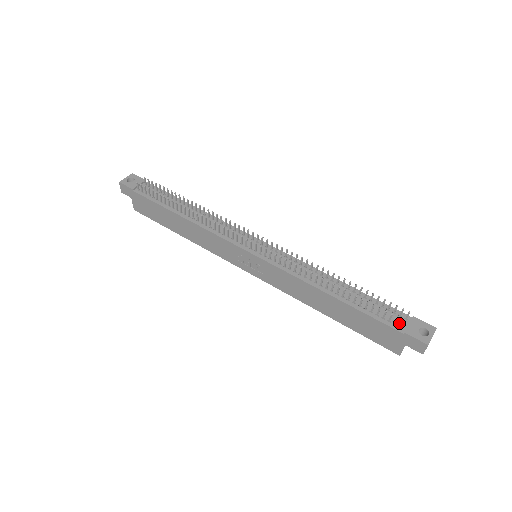
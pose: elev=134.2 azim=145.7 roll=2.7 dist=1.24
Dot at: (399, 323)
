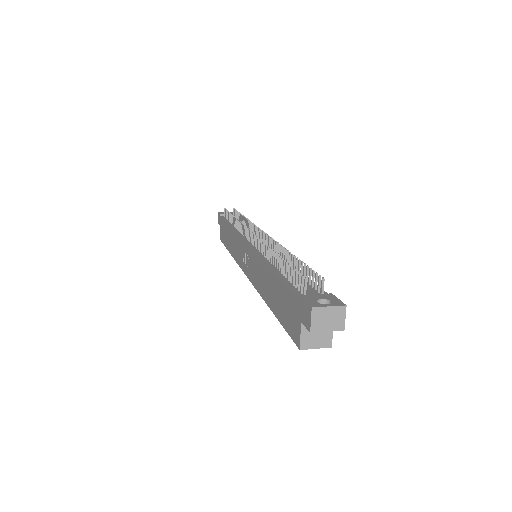
Dot at: (308, 293)
